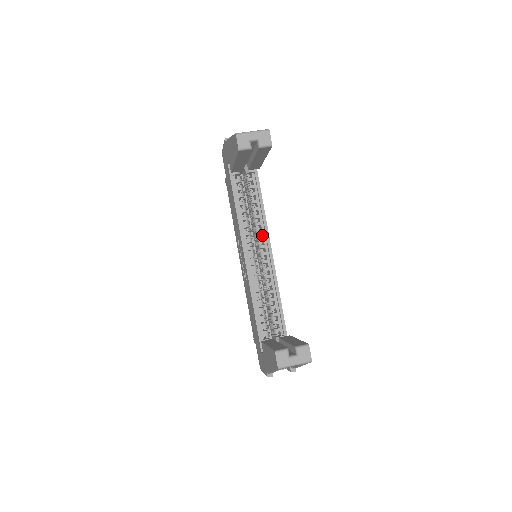
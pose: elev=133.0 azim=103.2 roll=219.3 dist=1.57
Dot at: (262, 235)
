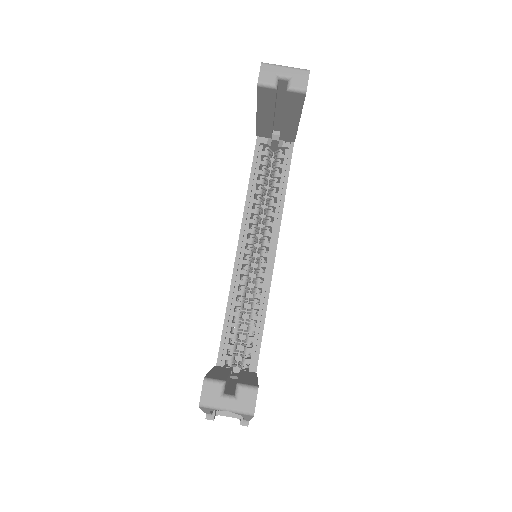
Dot at: occluded
